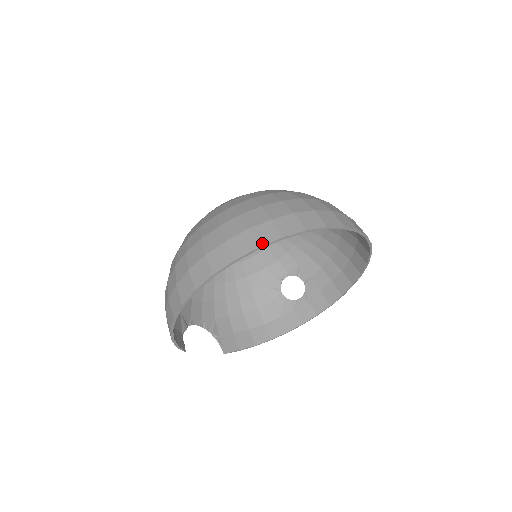
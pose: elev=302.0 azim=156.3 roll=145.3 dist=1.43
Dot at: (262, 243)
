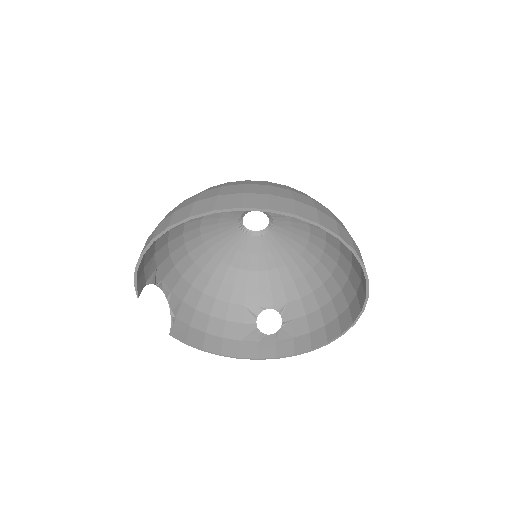
Dot at: (274, 208)
